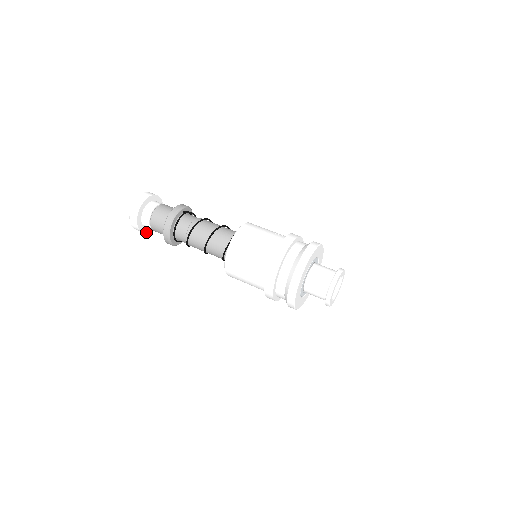
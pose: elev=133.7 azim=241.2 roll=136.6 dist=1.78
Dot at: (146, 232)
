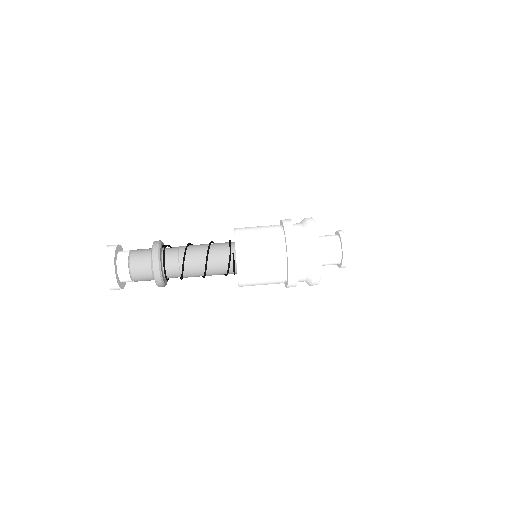
Dot at: (123, 288)
